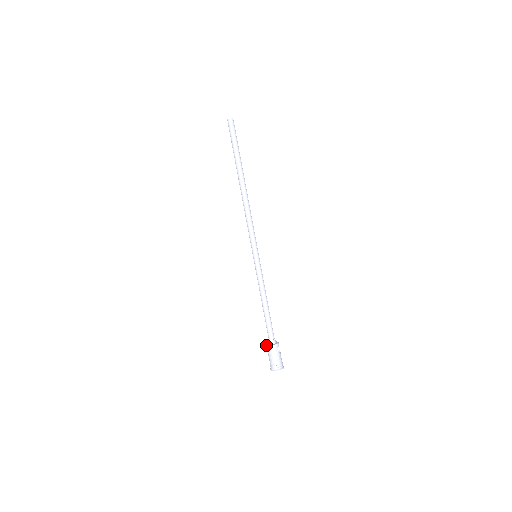
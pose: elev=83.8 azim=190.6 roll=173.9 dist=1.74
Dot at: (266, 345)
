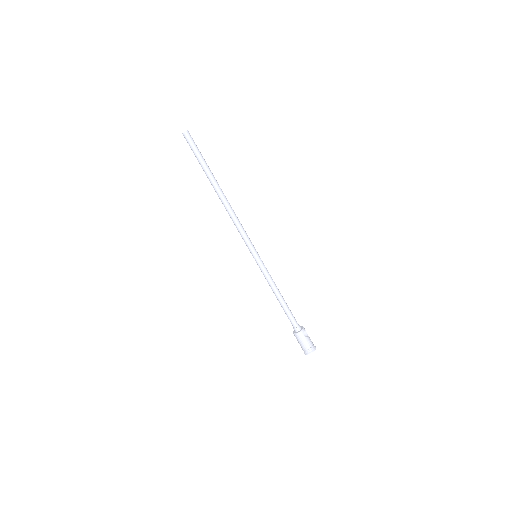
Dot at: occluded
